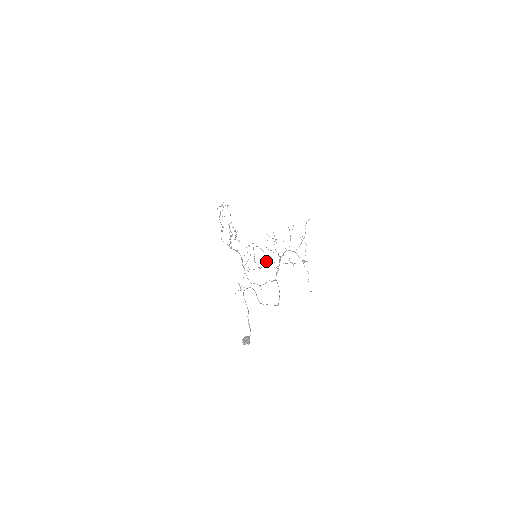
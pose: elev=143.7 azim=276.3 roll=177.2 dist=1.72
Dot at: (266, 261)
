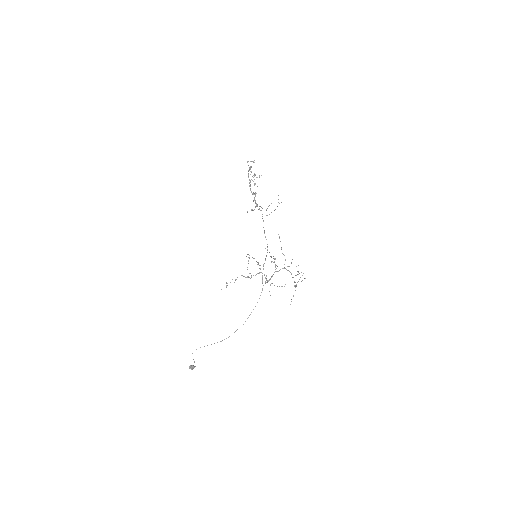
Dot at: (258, 273)
